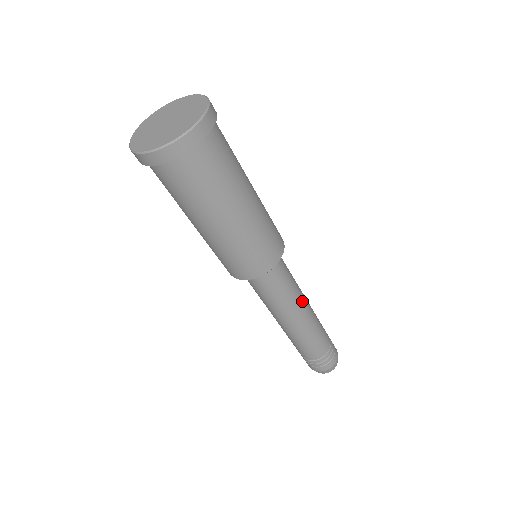
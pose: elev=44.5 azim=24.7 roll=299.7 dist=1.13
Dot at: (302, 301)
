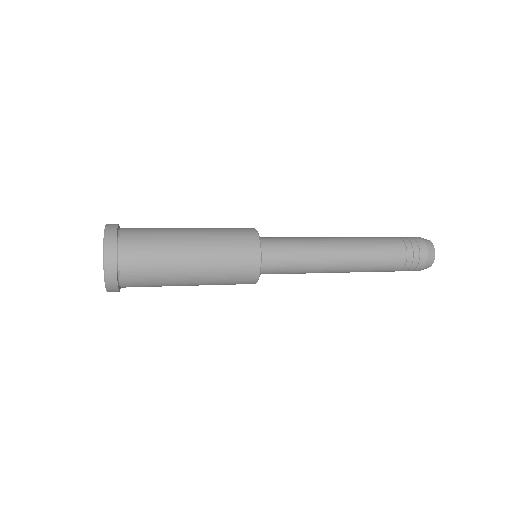
Dot at: (327, 248)
